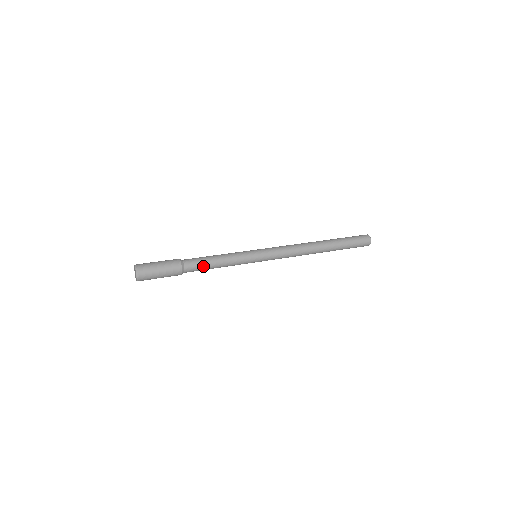
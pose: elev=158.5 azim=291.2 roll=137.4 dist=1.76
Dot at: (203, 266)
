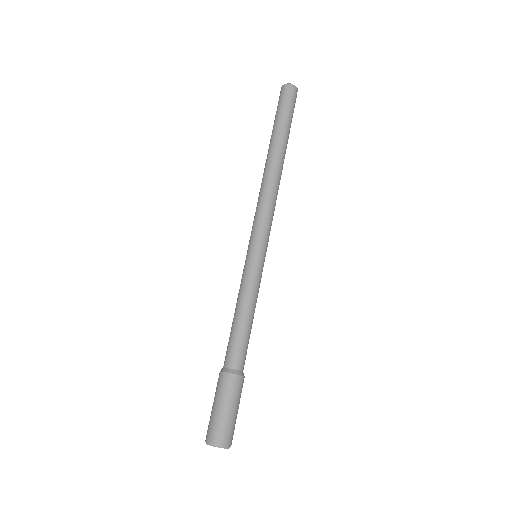
Dot at: occluded
